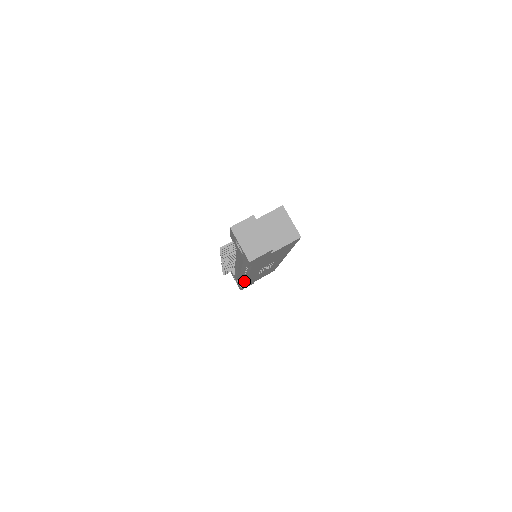
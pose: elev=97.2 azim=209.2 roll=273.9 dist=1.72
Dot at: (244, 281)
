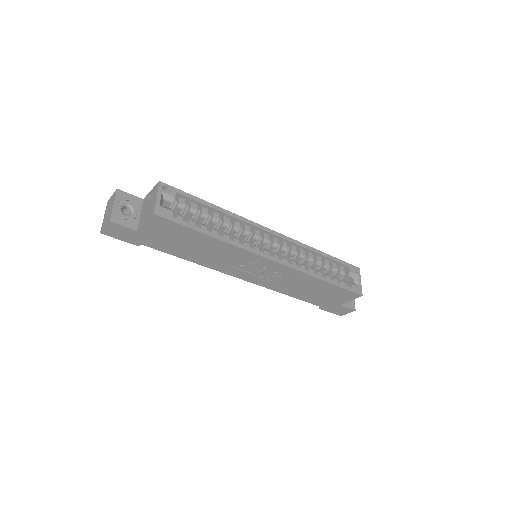
Dot at: occluded
